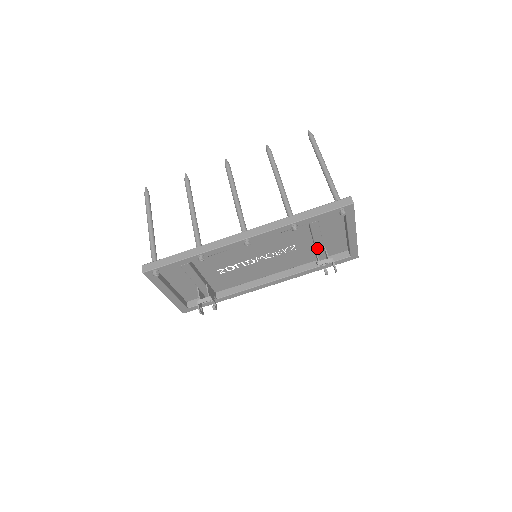
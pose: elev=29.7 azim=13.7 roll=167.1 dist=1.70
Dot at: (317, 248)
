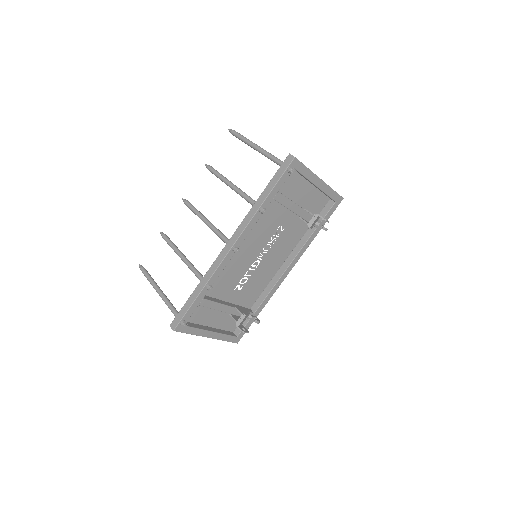
Dot at: (299, 215)
